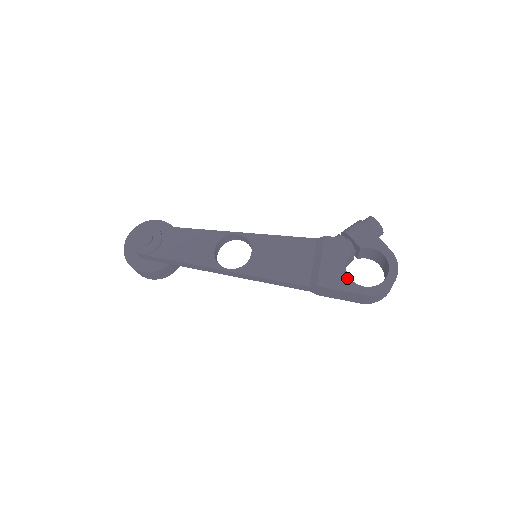
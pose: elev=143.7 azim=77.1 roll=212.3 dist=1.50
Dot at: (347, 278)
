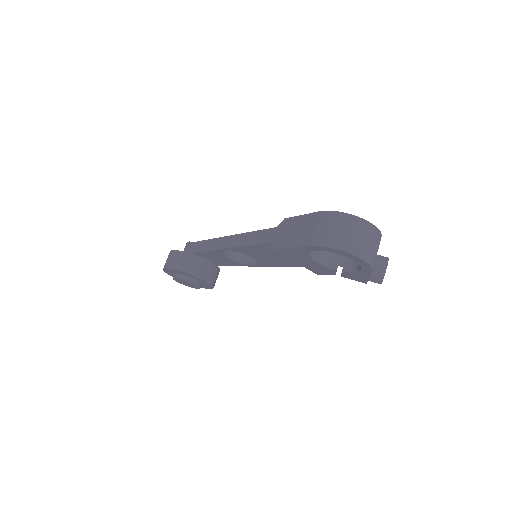
Dot at: occluded
